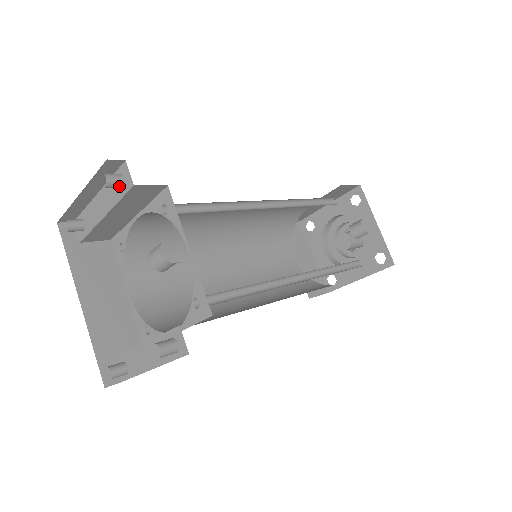
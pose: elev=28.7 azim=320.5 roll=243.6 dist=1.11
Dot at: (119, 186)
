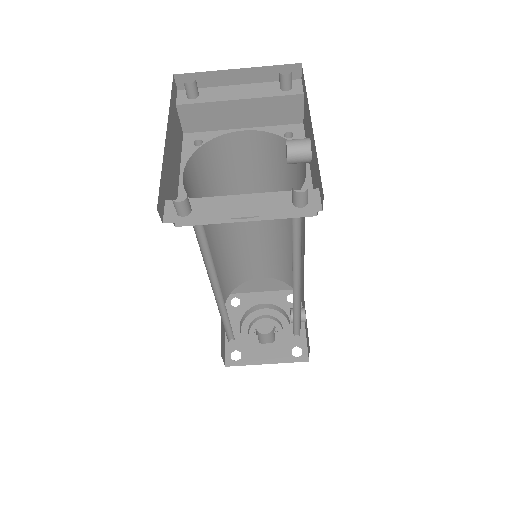
Dot at: (287, 87)
